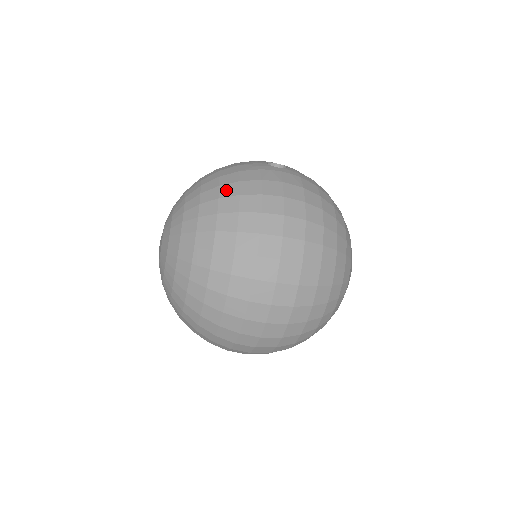
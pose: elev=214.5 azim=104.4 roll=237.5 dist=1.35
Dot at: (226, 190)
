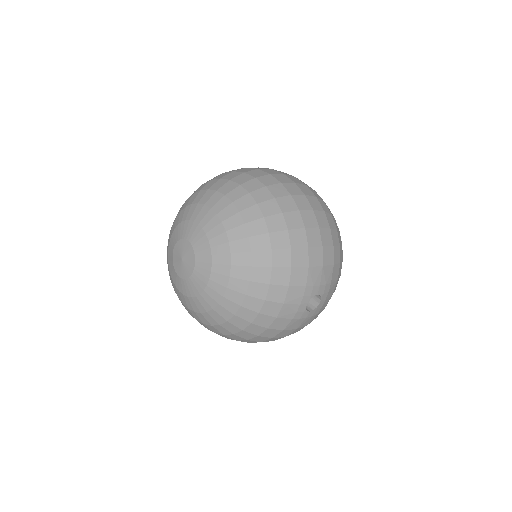
Dot at: (253, 329)
